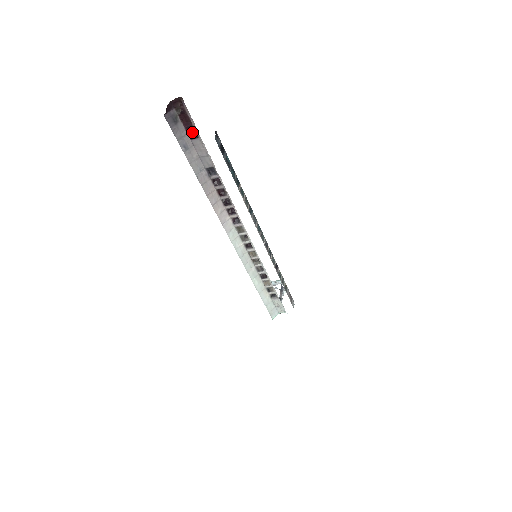
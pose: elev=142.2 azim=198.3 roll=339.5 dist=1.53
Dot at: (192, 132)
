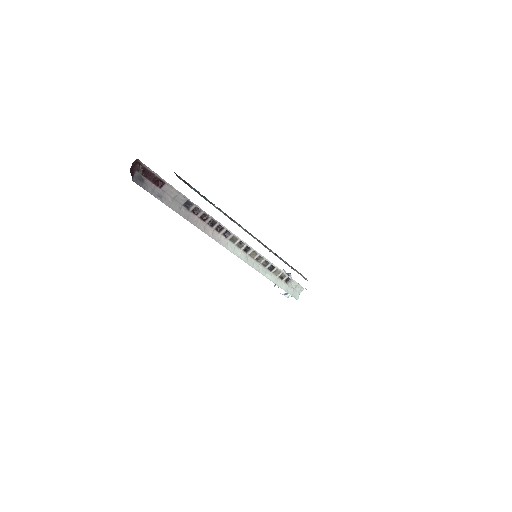
Dot at: (158, 182)
